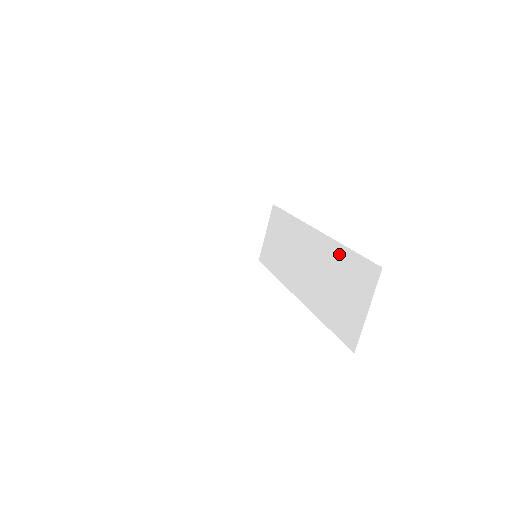
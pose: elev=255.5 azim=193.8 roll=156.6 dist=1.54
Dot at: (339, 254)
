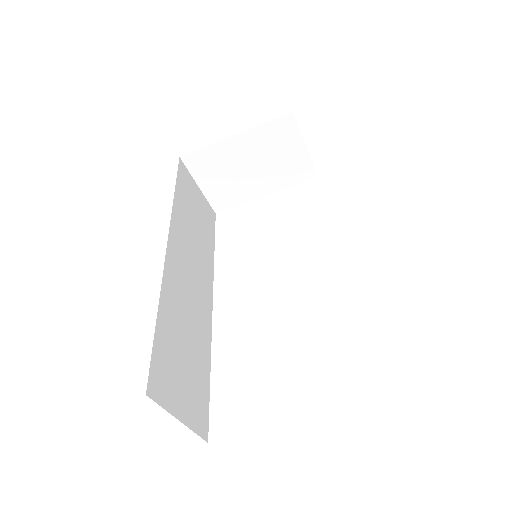
Dot at: occluded
